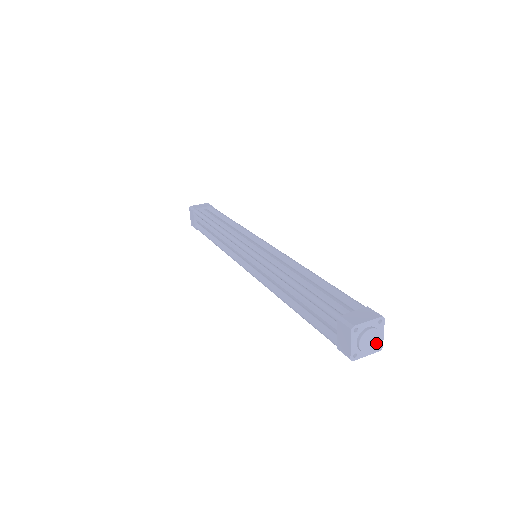
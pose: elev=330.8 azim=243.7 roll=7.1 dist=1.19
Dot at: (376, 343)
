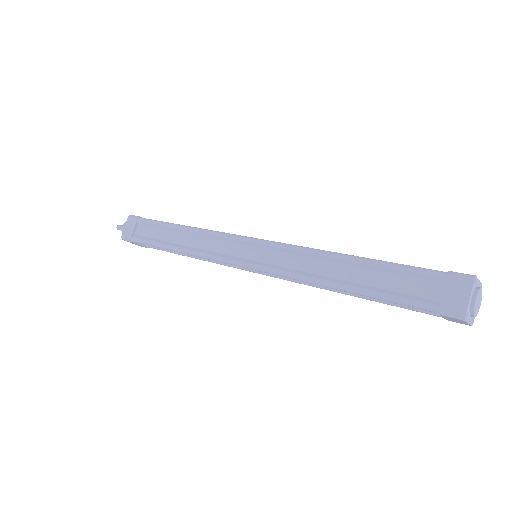
Dot at: (481, 295)
